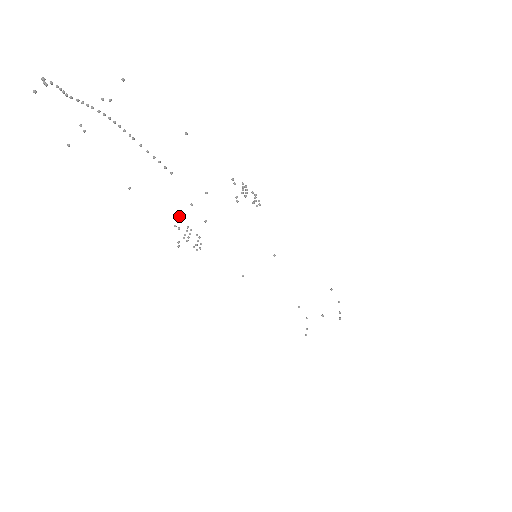
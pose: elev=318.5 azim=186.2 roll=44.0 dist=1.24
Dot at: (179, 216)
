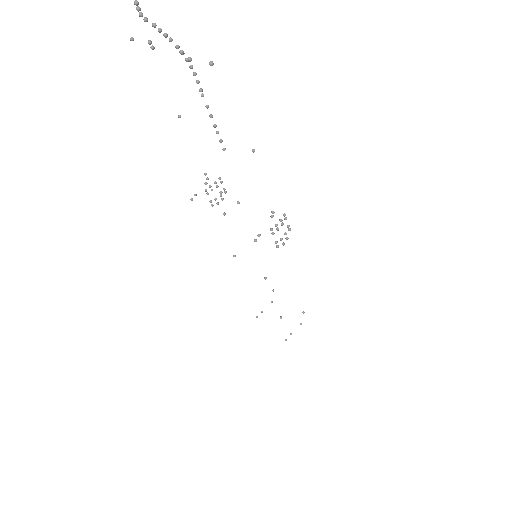
Dot at: (206, 184)
